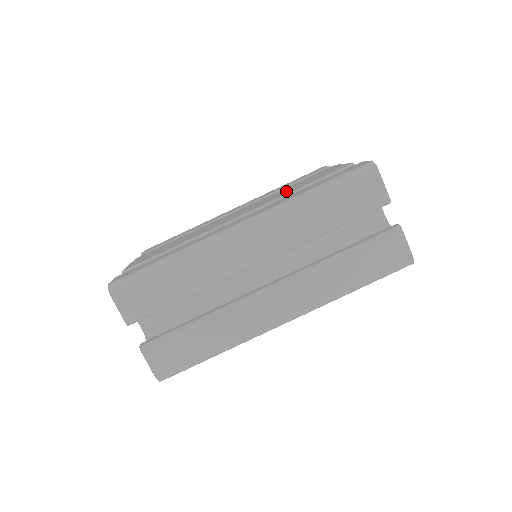
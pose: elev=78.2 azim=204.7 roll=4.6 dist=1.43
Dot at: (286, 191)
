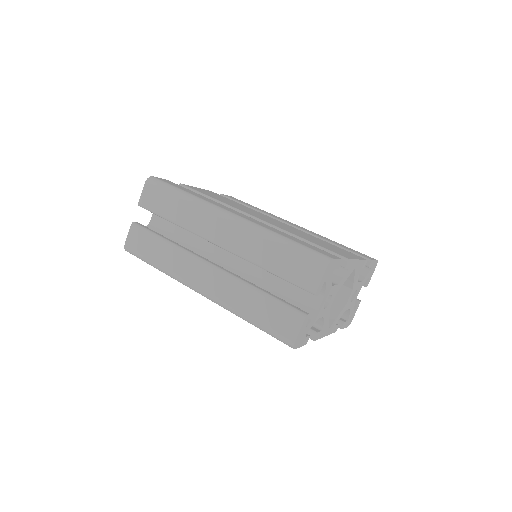
Dot at: (305, 236)
